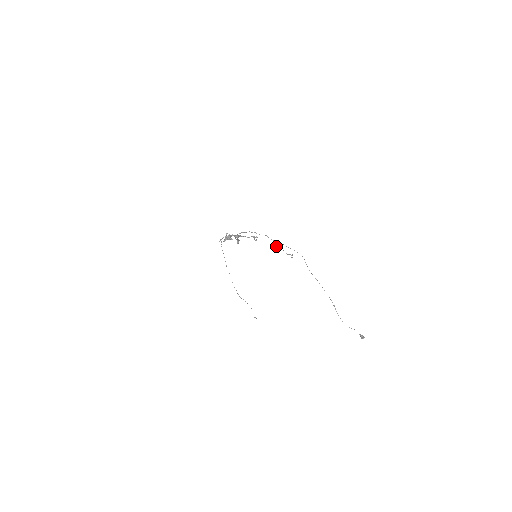
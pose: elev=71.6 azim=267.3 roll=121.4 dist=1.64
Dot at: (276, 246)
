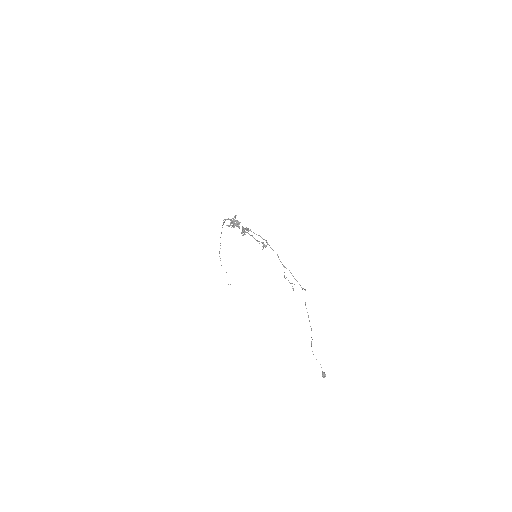
Dot at: occluded
